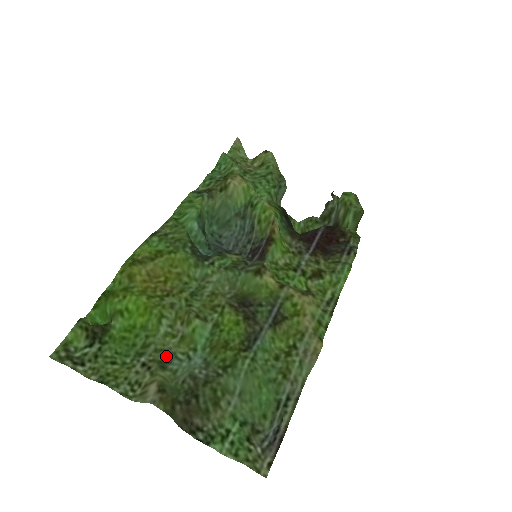
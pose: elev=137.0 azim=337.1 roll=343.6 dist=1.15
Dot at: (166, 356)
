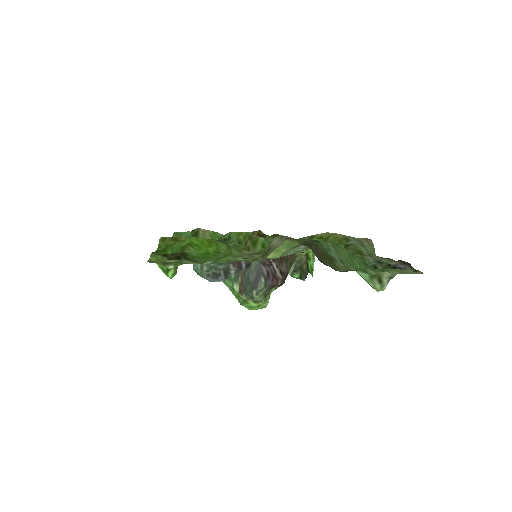
Dot at: occluded
